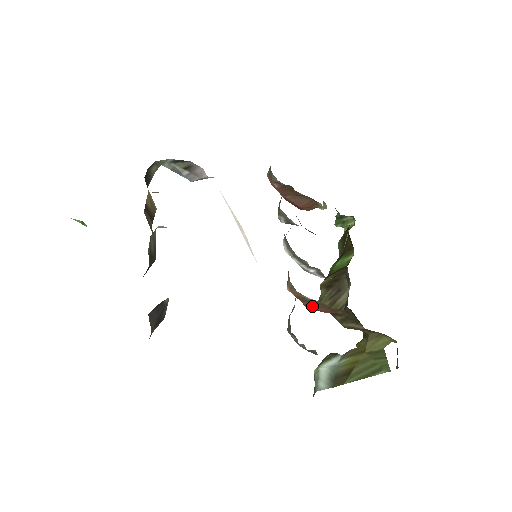
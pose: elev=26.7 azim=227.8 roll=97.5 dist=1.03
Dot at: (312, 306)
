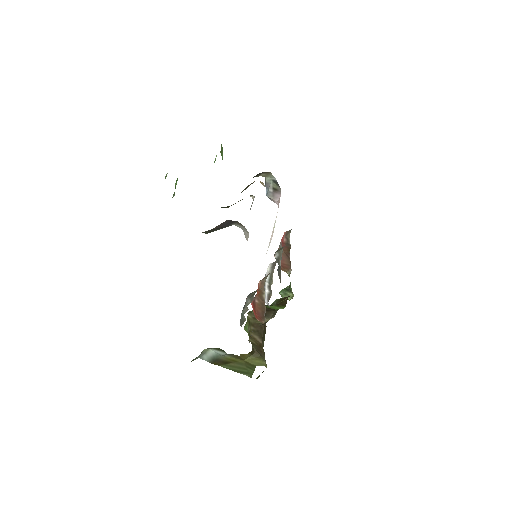
Dot at: (257, 303)
